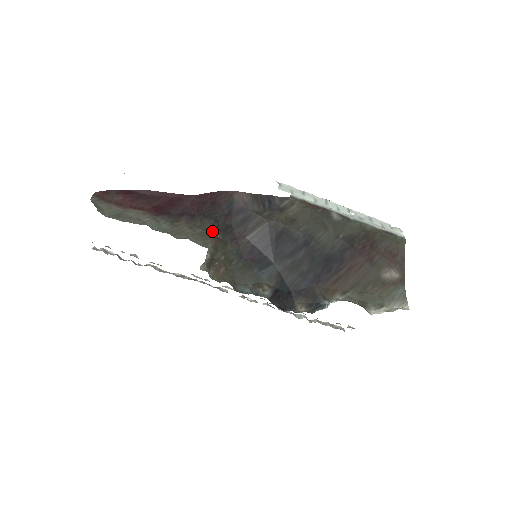
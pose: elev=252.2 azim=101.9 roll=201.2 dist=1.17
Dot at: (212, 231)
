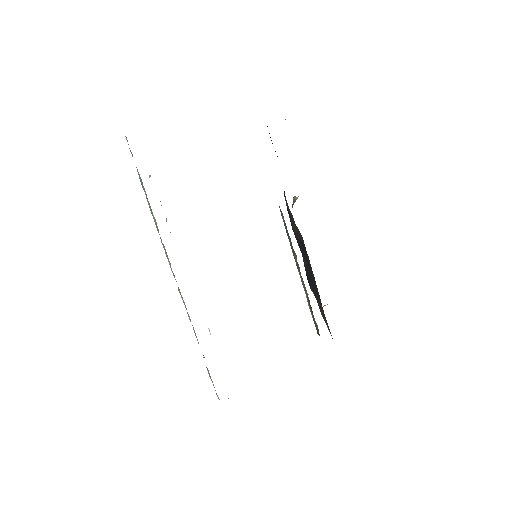
Dot at: occluded
